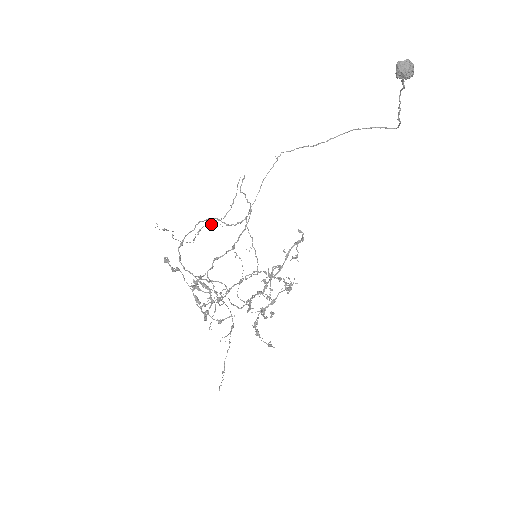
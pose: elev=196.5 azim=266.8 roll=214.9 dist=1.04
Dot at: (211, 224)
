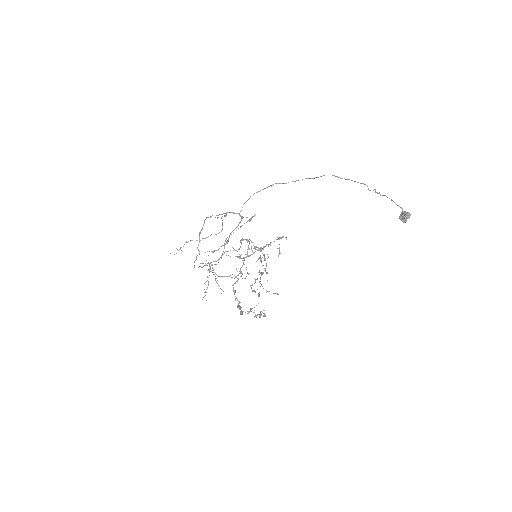
Dot at: occluded
